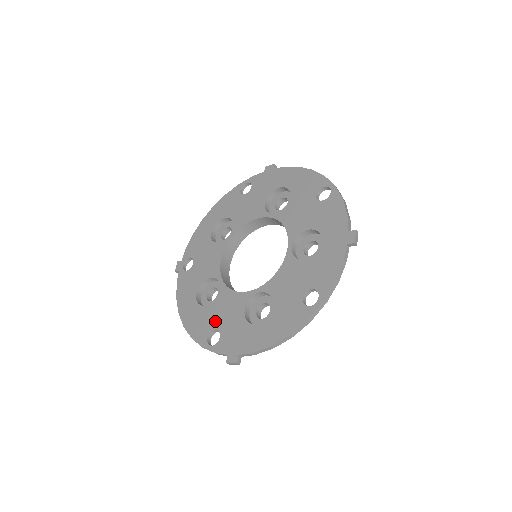
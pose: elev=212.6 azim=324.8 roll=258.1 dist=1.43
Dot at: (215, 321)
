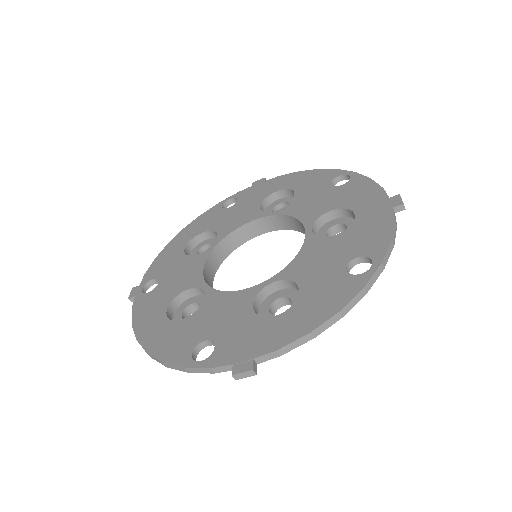
Dot at: (203, 331)
